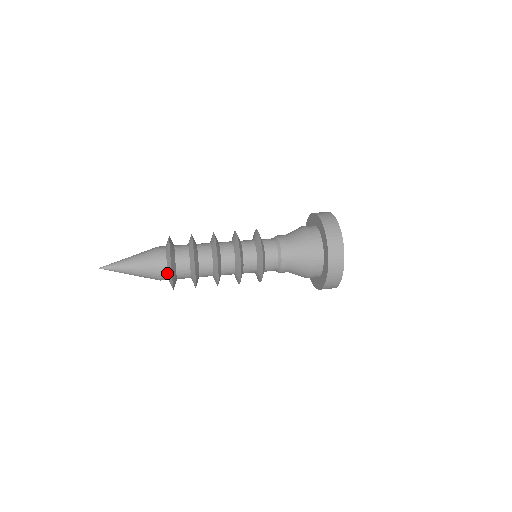
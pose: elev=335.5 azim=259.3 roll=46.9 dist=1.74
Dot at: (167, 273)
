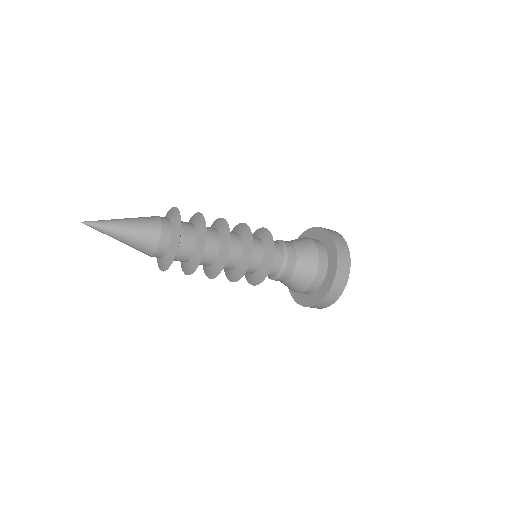
Dot at: (169, 220)
